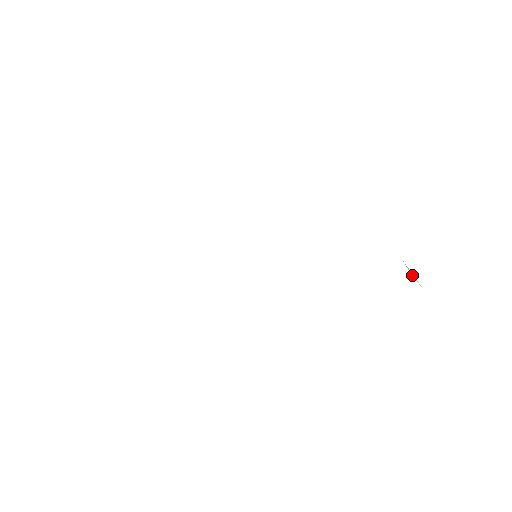
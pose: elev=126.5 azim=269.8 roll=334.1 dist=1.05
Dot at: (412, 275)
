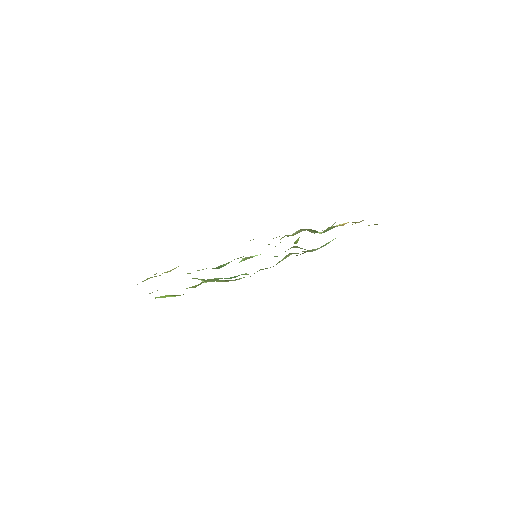
Dot at: (338, 225)
